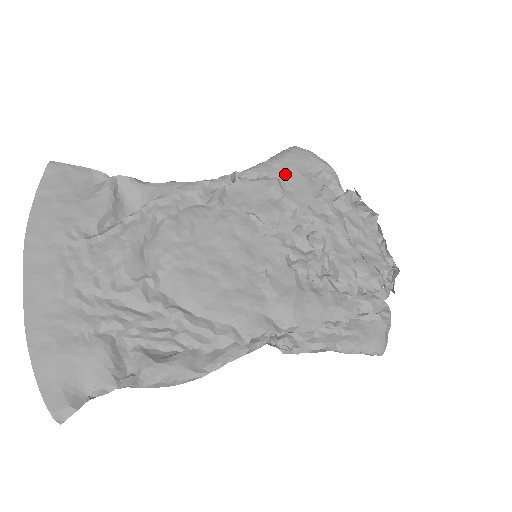
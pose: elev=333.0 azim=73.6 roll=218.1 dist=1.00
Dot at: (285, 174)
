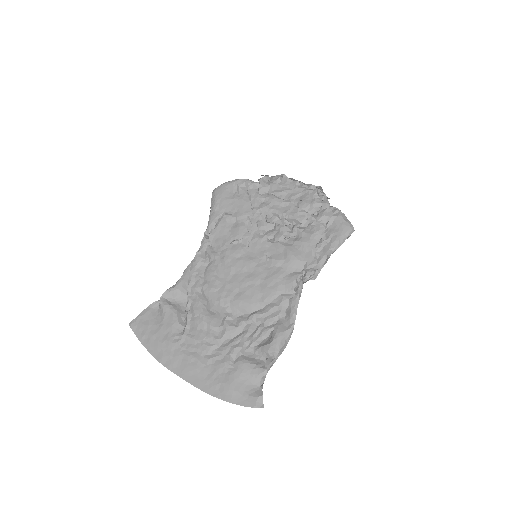
Dot at: (225, 208)
